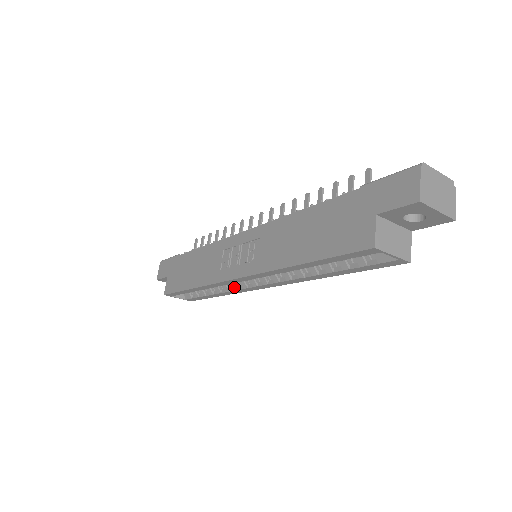
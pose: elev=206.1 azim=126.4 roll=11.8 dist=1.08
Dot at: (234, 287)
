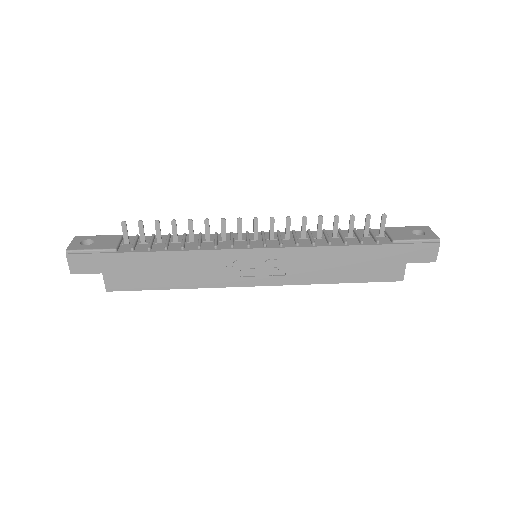
Dot at: occluded
